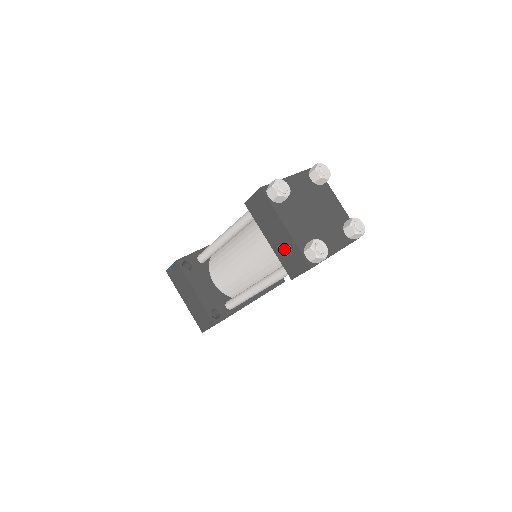
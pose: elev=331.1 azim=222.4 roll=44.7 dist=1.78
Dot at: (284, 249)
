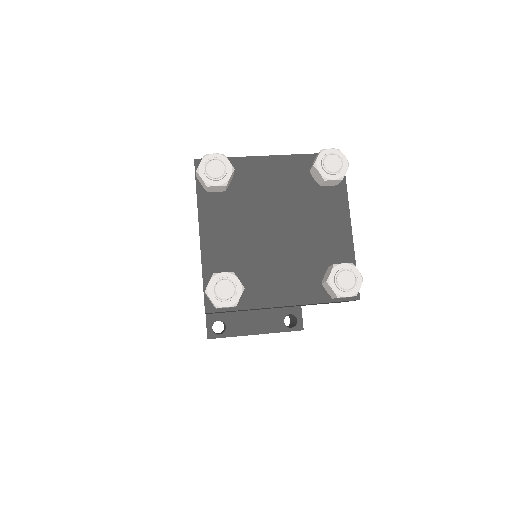
Dot at: occluded
